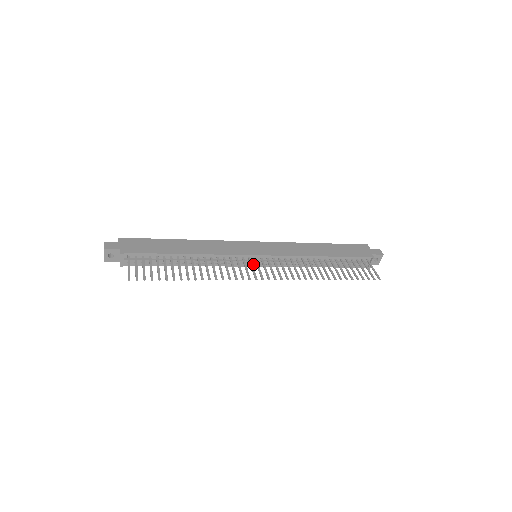
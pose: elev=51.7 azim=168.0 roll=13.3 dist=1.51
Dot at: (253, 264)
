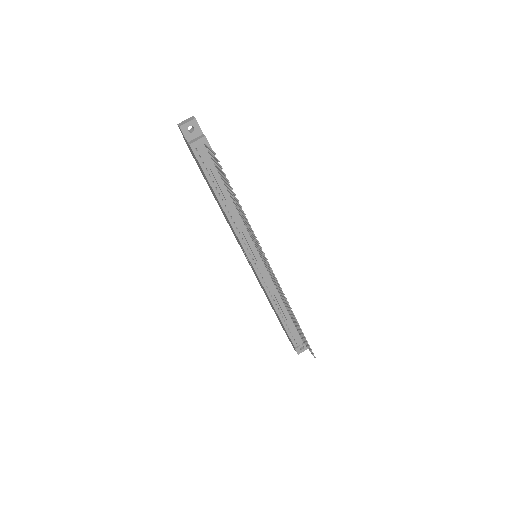
Dot at: (252, 259)
